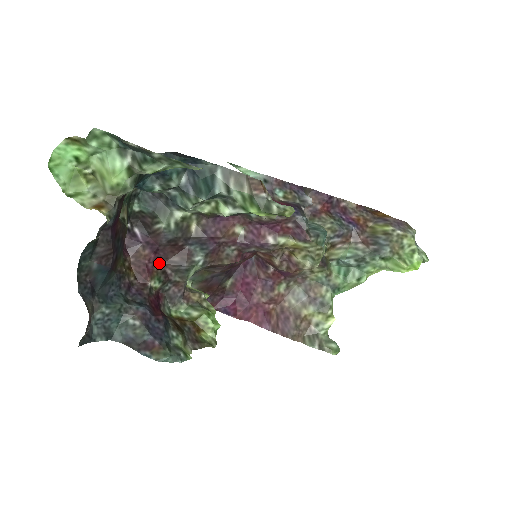
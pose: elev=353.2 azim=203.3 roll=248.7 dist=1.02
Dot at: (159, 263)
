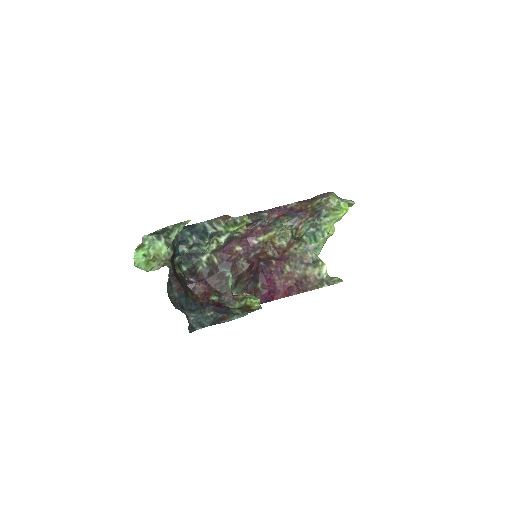
Dot at: (211, 288)
